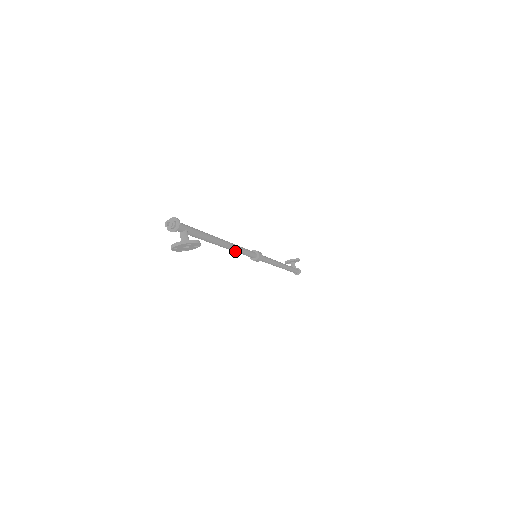
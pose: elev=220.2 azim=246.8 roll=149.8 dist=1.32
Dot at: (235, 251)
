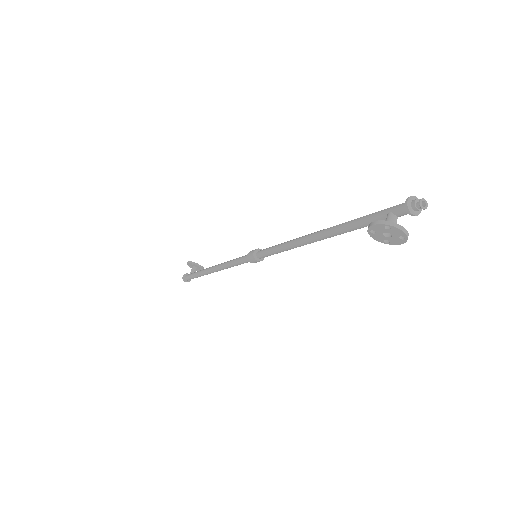
Dot at: (292, 247)
